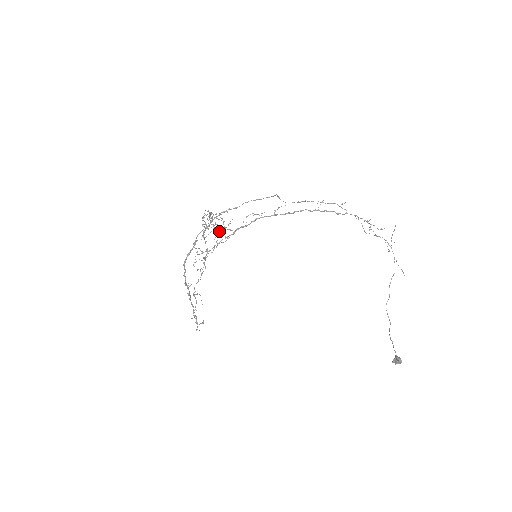
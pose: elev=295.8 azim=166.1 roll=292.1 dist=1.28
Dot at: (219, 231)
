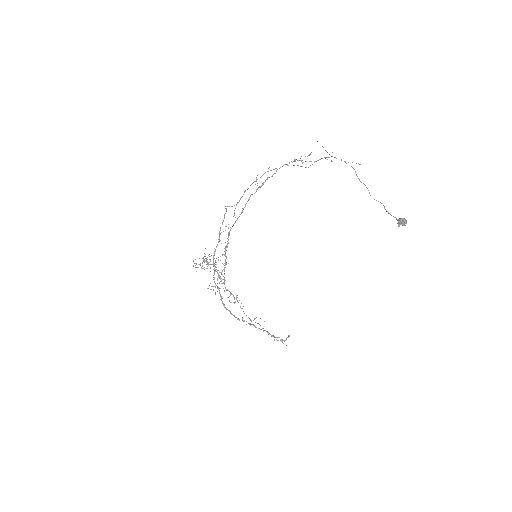
Dot at: occluded
